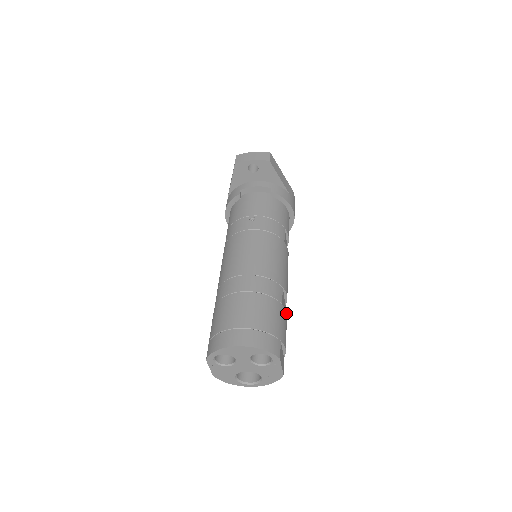
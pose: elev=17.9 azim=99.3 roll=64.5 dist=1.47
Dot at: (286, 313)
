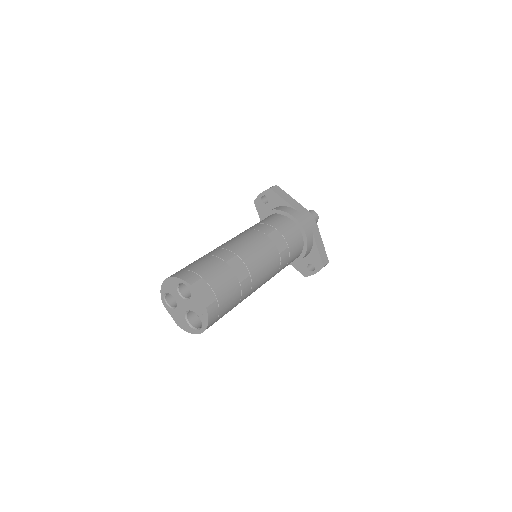
Dot at: (232, 271)
